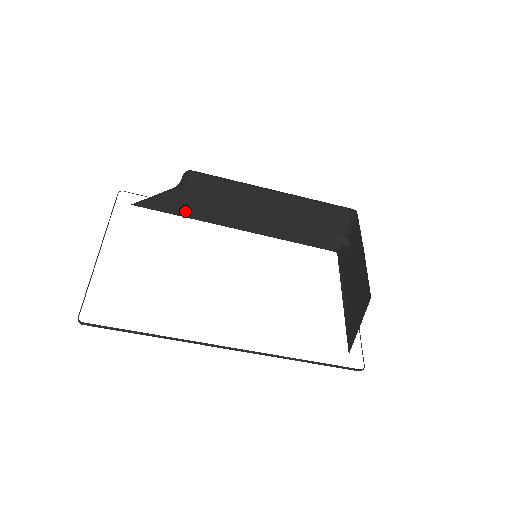
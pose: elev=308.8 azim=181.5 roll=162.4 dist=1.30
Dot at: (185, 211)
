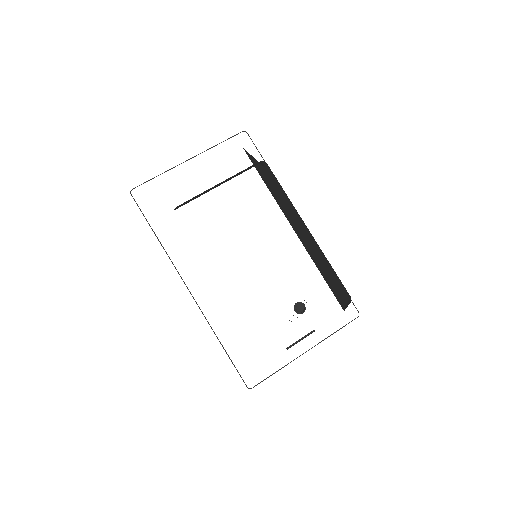
Dot at: (266, 182)
